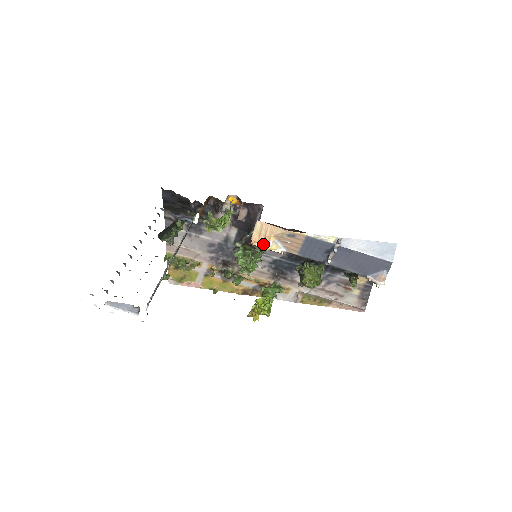
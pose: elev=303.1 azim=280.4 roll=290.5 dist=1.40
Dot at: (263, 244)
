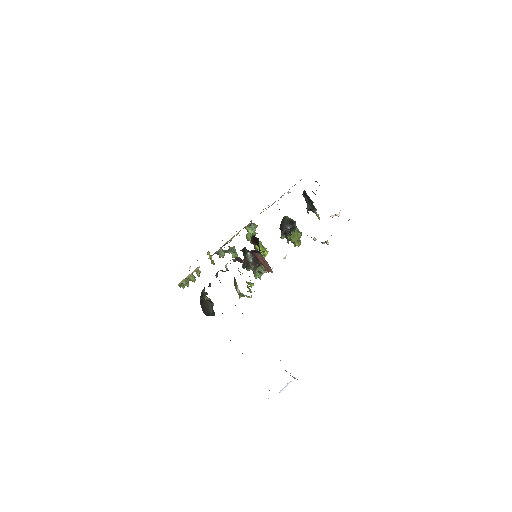
Dot at: occluded
